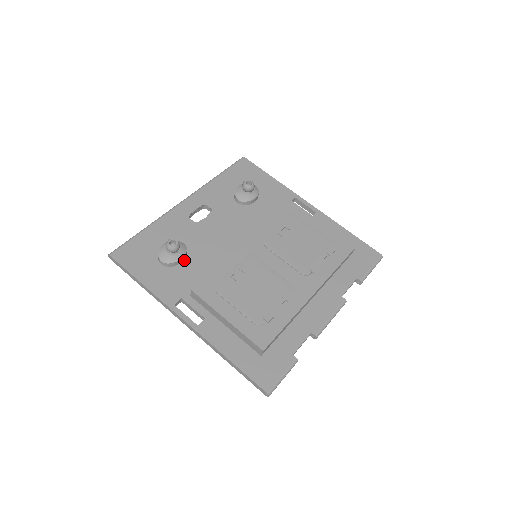
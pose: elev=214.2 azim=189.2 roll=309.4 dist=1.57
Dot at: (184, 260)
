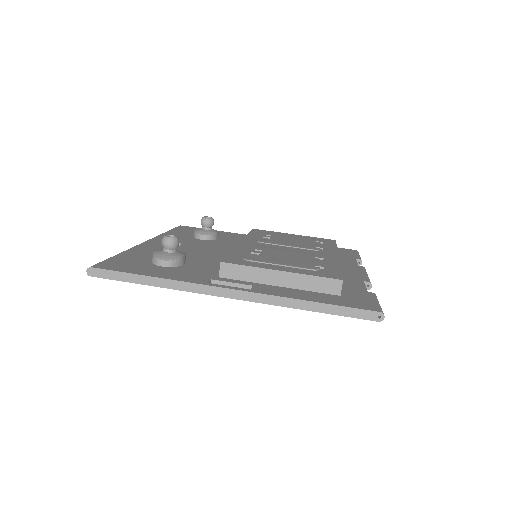
Dot at: (185, 263)
